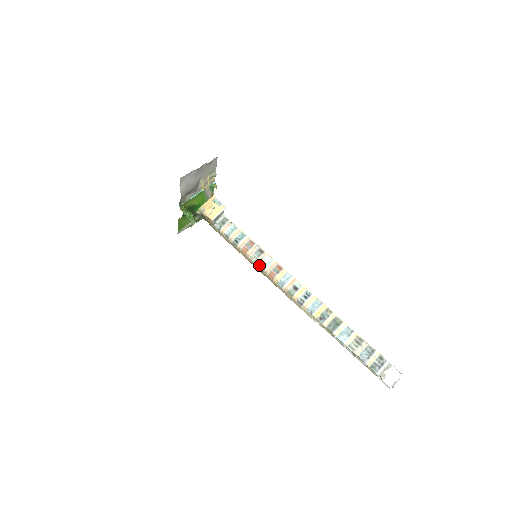
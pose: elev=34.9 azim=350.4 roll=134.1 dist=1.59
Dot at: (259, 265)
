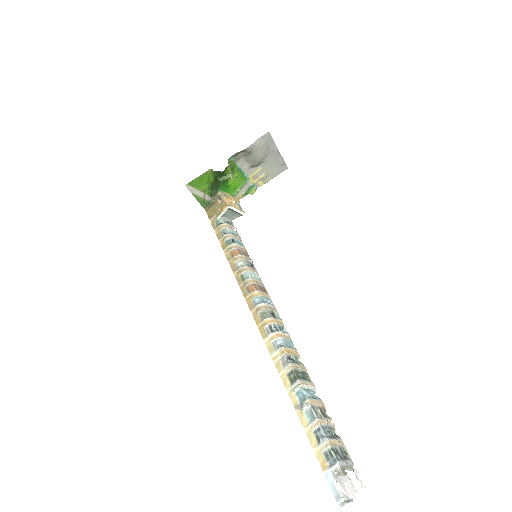
Dot at: (245, 271)
